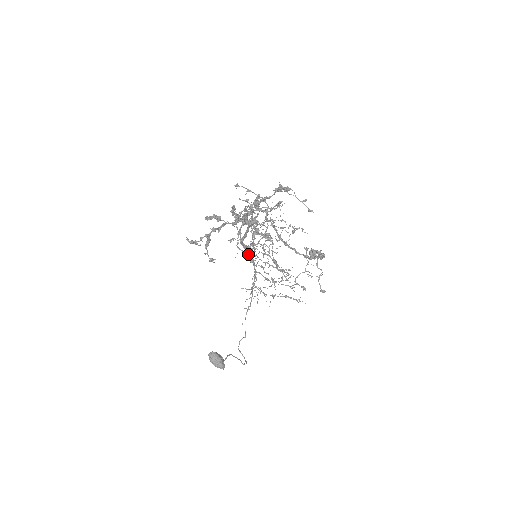
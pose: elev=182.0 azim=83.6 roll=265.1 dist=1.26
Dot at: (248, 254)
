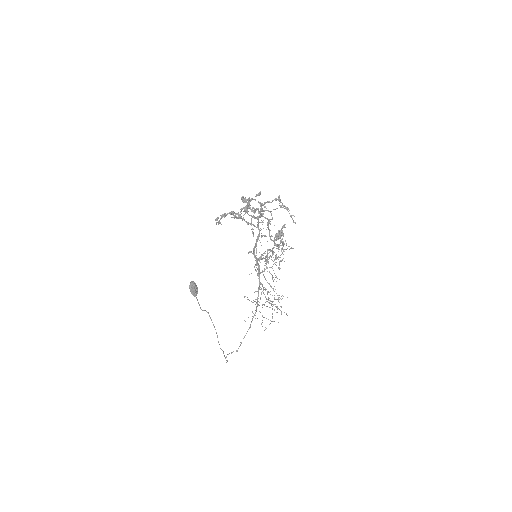
Dot at: (258, 269)
